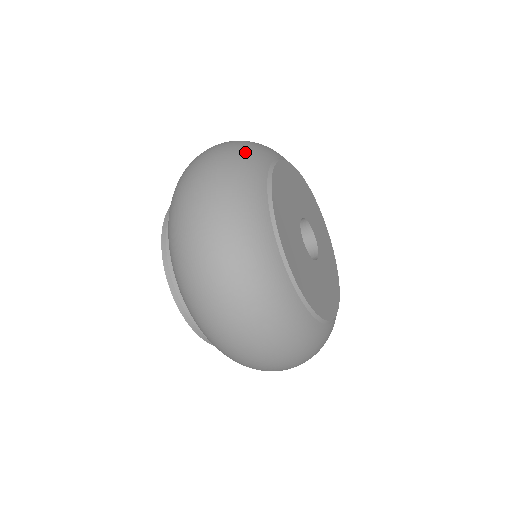
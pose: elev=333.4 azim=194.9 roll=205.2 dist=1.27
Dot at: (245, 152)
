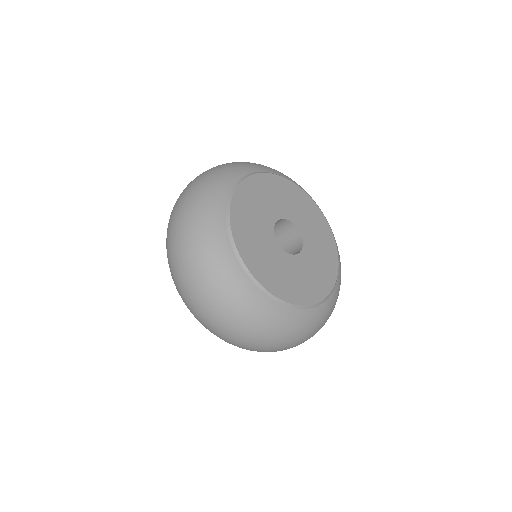
Dot at: (238, 163)
